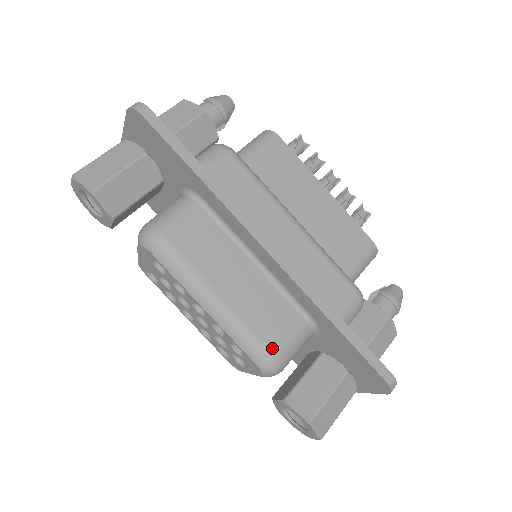
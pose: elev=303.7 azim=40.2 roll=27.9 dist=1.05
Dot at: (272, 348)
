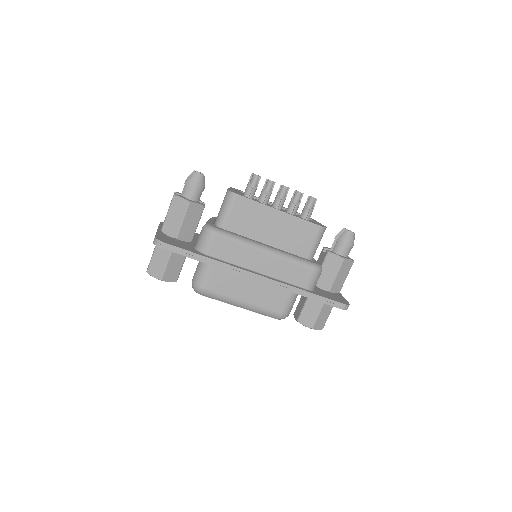
Dot at: (279, 312)
